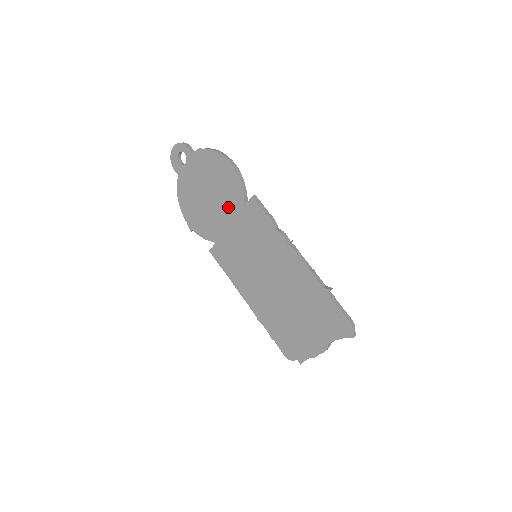
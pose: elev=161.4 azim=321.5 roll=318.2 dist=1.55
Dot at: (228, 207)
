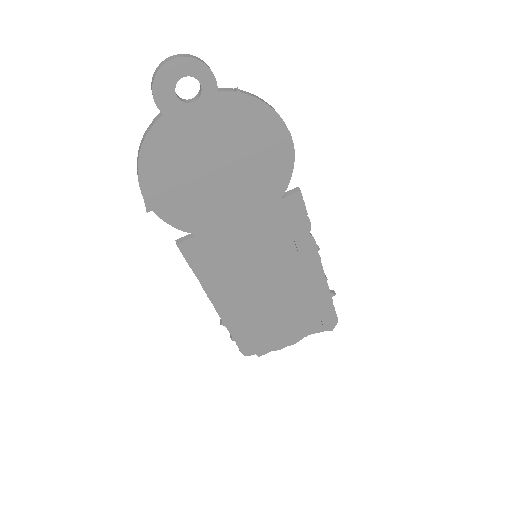
Dot at: (251, 194)
